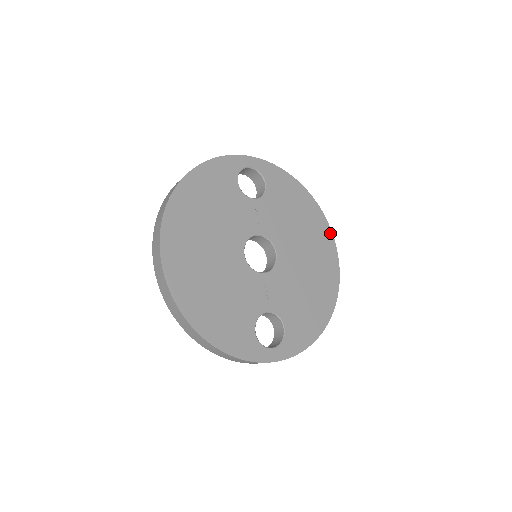
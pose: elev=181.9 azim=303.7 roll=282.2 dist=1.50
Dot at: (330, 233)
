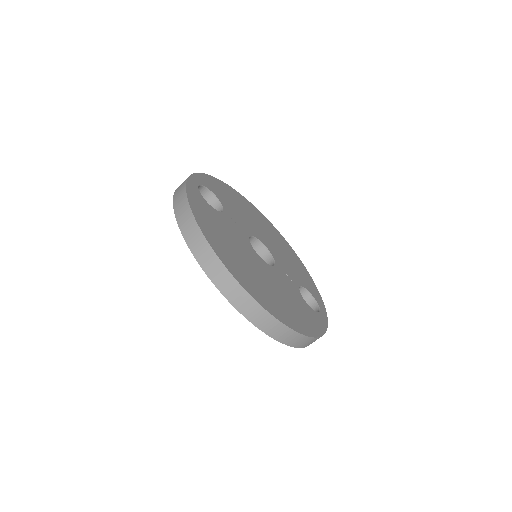
Dot at: (252, 205)
